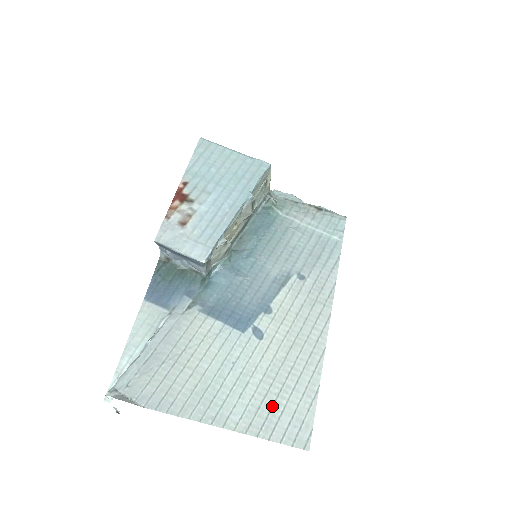
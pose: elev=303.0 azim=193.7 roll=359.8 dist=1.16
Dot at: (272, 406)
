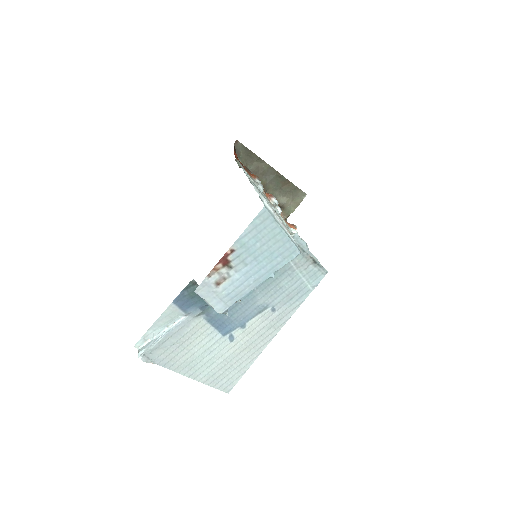
Dot at: (221, 374)
